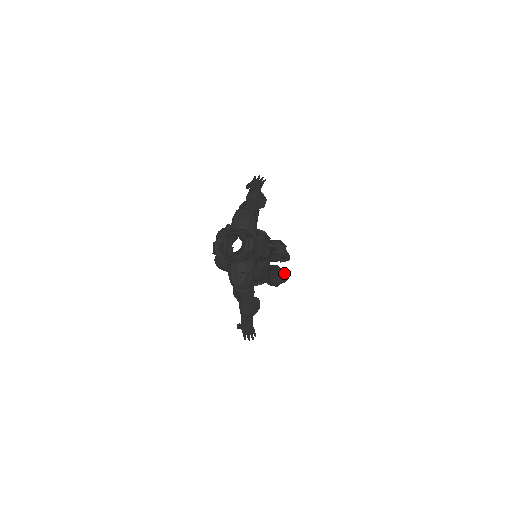
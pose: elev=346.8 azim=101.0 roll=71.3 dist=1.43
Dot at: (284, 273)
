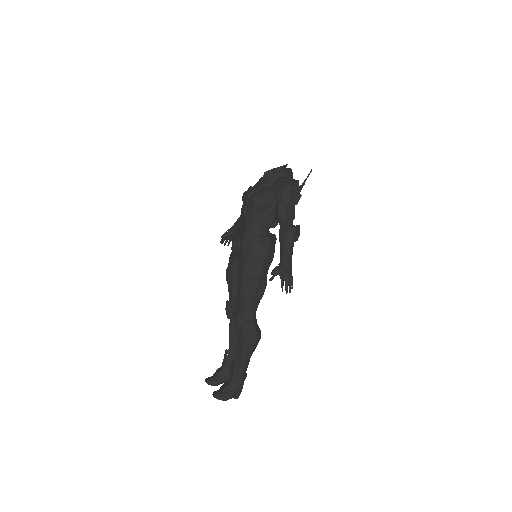
Dot at: occluded
